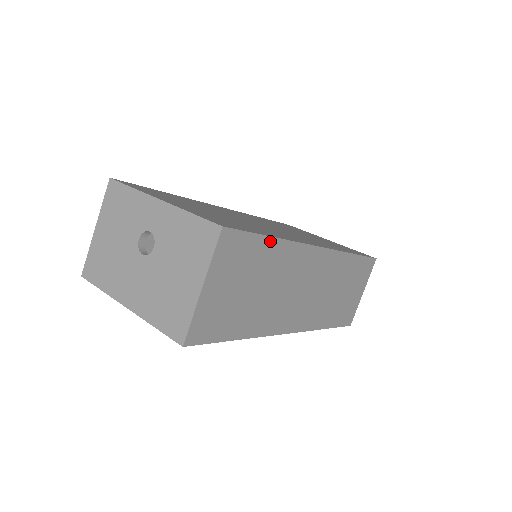
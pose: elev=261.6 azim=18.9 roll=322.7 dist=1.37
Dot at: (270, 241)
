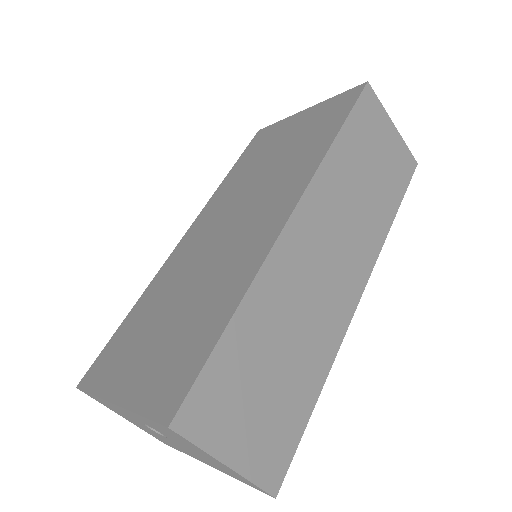
Dot at: (231, 328)
